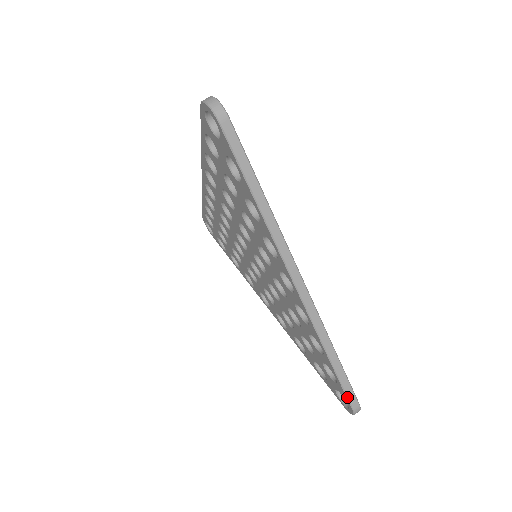
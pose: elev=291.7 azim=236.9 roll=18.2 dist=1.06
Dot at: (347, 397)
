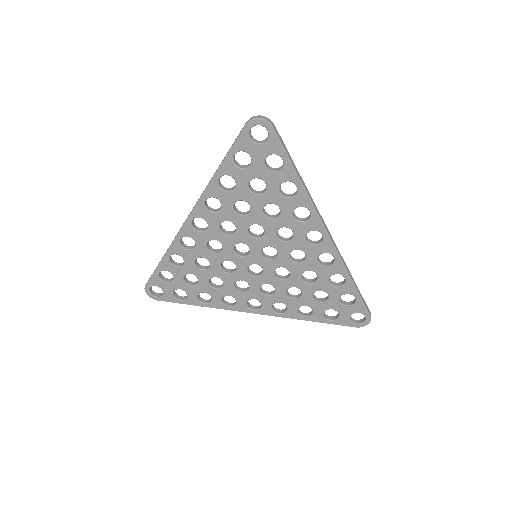
Dot at: (366, 307)
